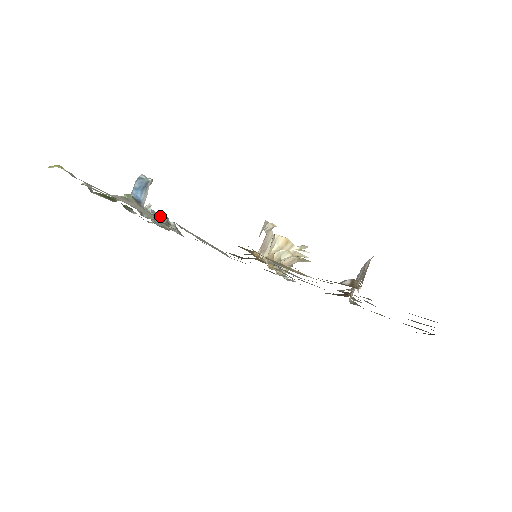
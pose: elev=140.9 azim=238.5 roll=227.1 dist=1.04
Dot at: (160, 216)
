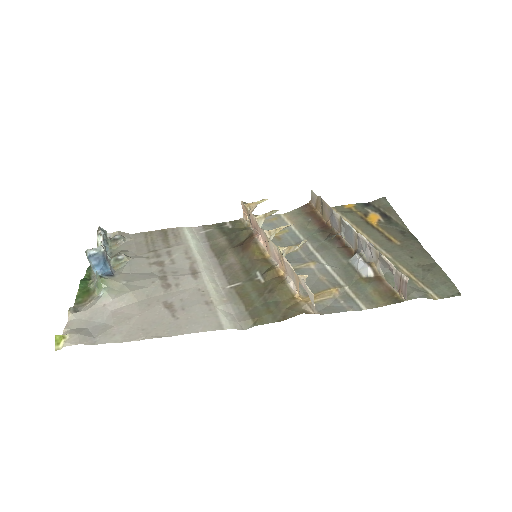
Dot at: (123, 257)
